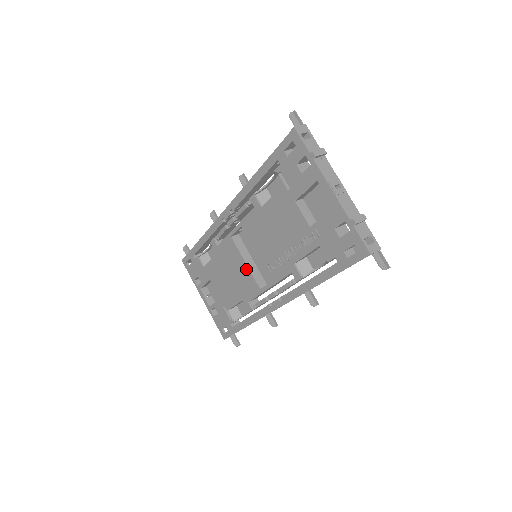
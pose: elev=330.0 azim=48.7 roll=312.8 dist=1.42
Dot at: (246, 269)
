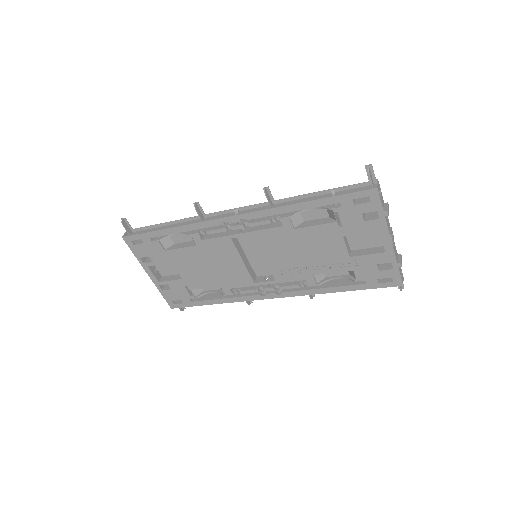
Dot at: (241, 266)
